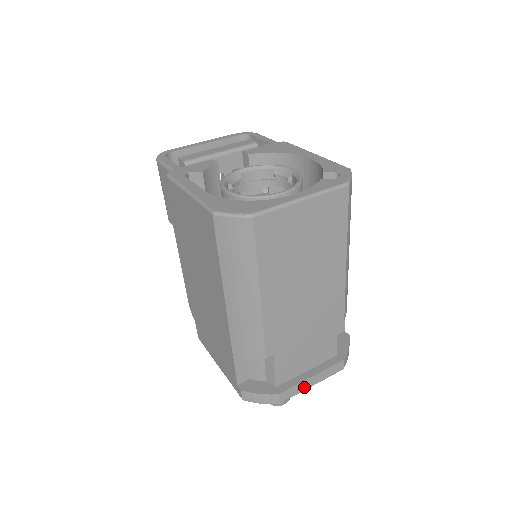
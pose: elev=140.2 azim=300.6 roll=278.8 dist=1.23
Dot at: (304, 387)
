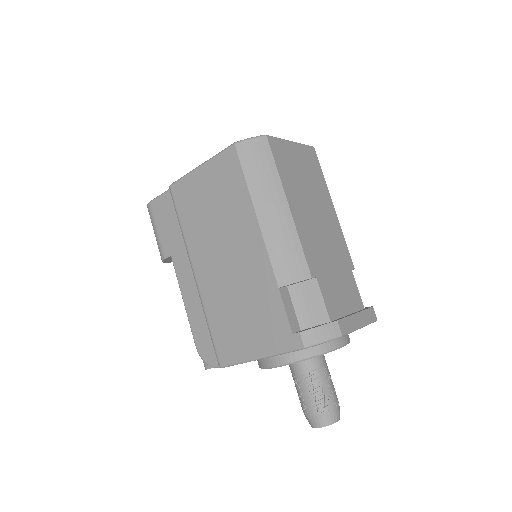
Dot at: (354, 324)
